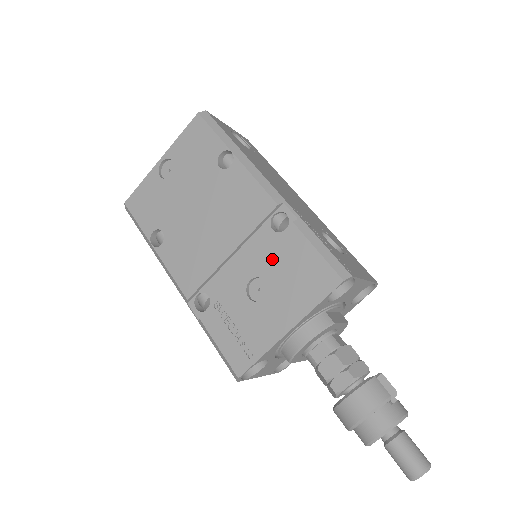
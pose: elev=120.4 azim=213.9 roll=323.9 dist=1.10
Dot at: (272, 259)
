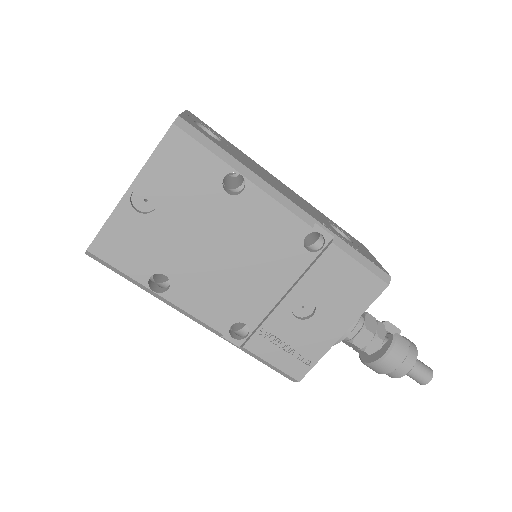
Dot at: (316, 280)
